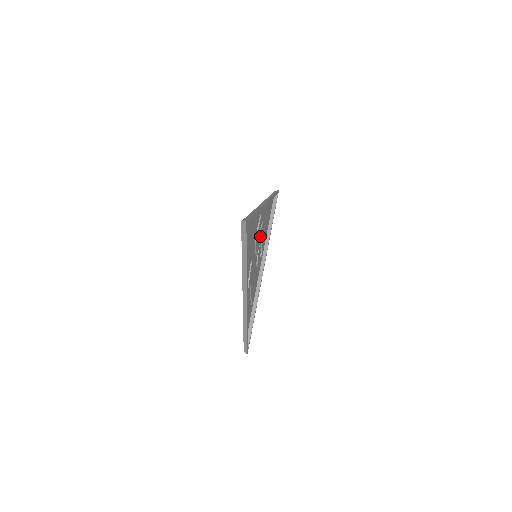
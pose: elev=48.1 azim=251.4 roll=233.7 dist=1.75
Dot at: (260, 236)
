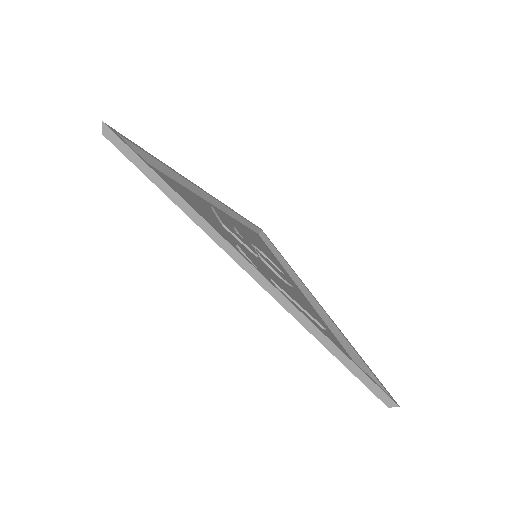
Dot at: (243, 237)
